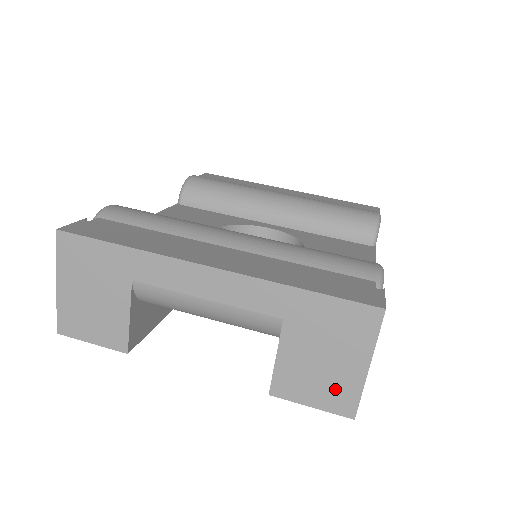
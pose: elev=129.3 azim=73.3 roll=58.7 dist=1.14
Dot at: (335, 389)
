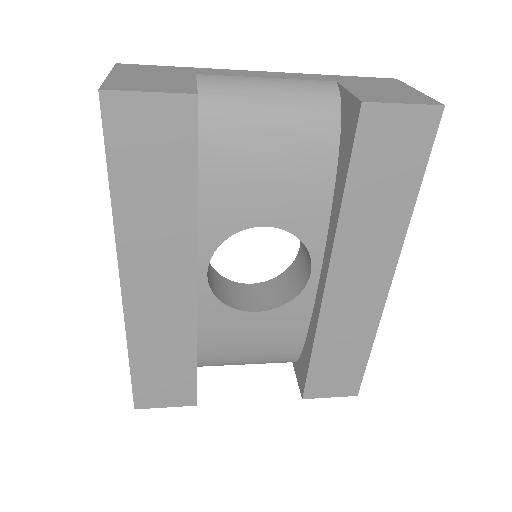
Dot at: (410, 97)
